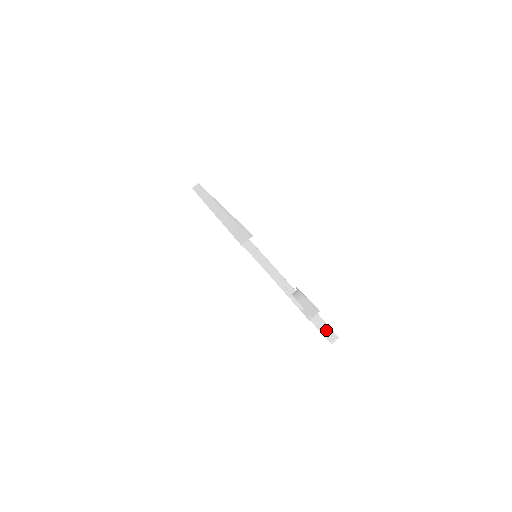
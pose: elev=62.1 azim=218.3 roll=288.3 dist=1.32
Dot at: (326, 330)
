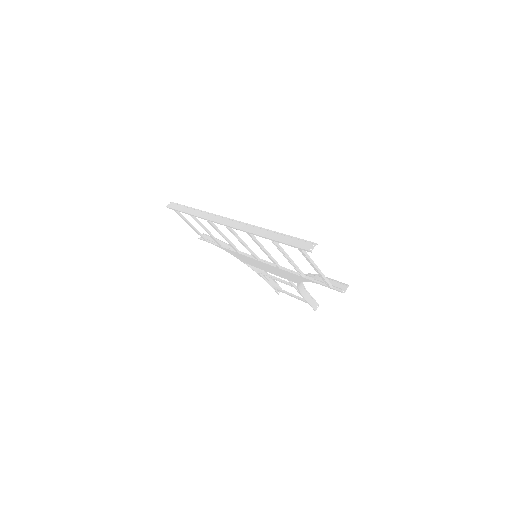
Dot at: (312, 301)
